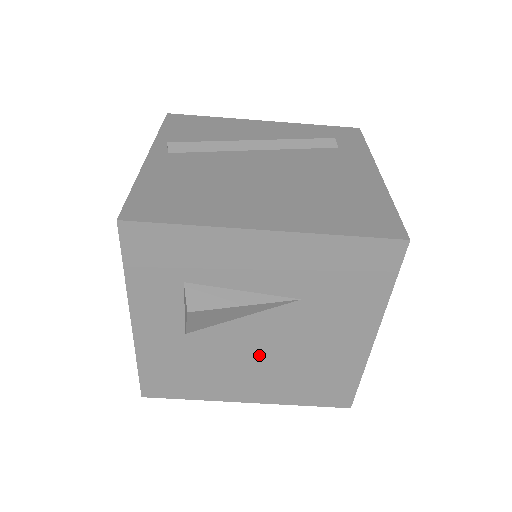
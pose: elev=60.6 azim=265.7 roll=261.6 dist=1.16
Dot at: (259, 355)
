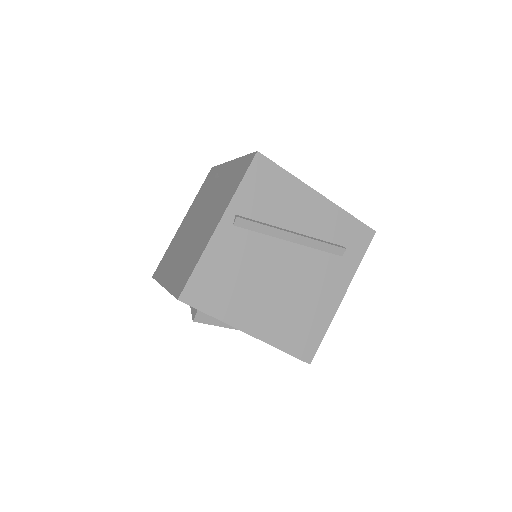
Dot at: occluded
